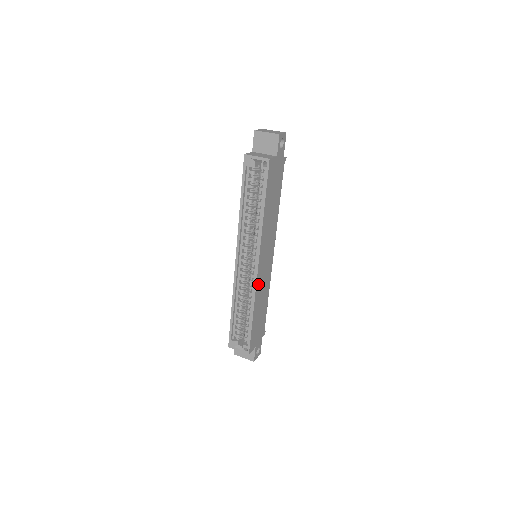
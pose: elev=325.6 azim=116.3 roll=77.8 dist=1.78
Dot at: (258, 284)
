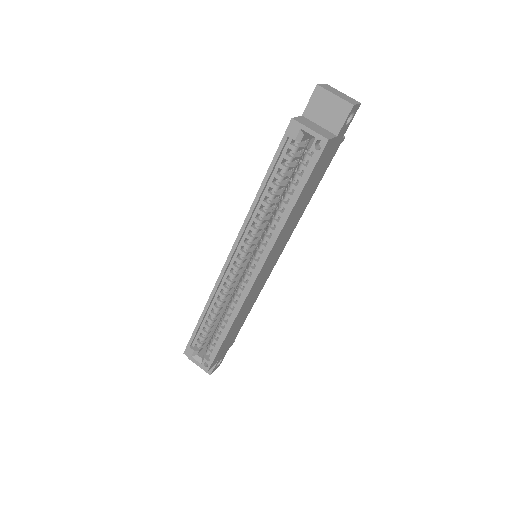
Dot at: (248, 296)
